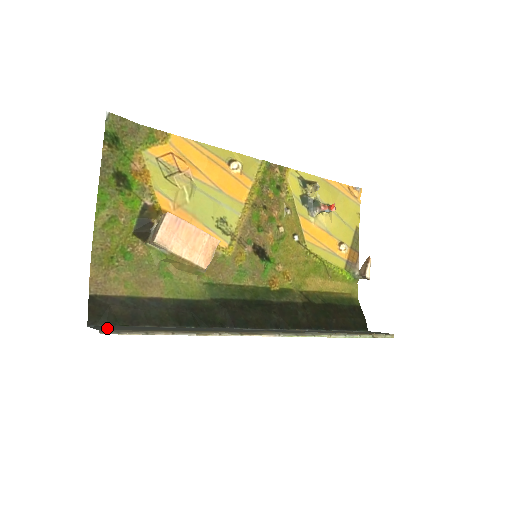
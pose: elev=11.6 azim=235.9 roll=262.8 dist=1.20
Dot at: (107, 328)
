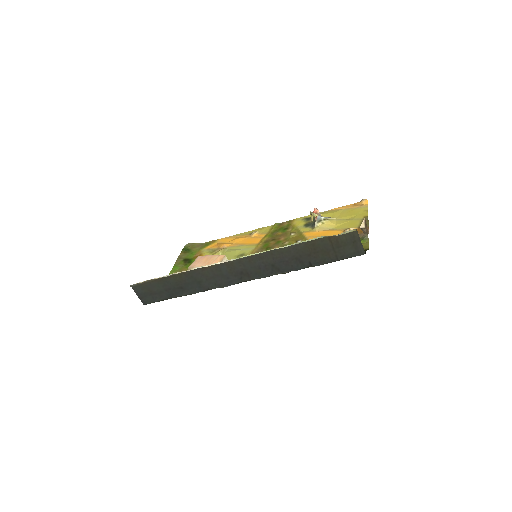
Dot at: (142, 293)
